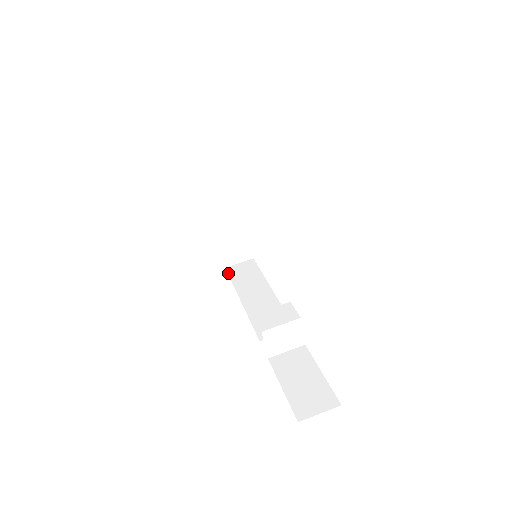
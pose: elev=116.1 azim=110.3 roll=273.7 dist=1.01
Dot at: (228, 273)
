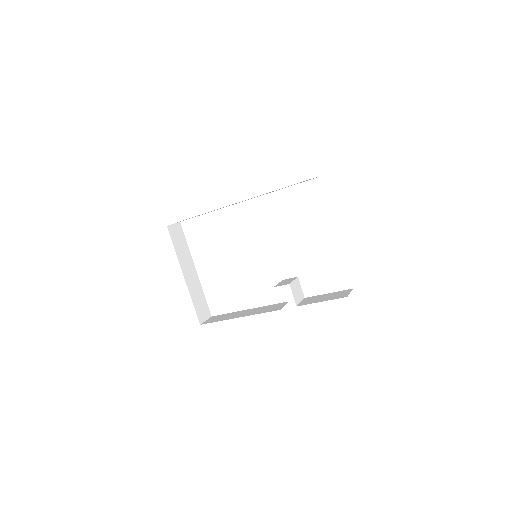
Dot at: occluded
